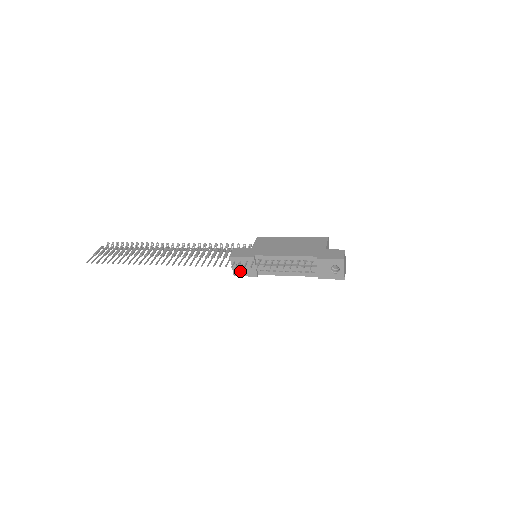
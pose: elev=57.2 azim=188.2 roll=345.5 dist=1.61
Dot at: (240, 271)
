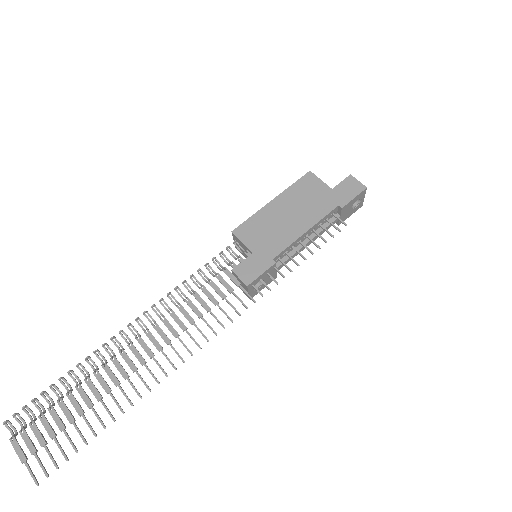
Dot at: (258, 289)
